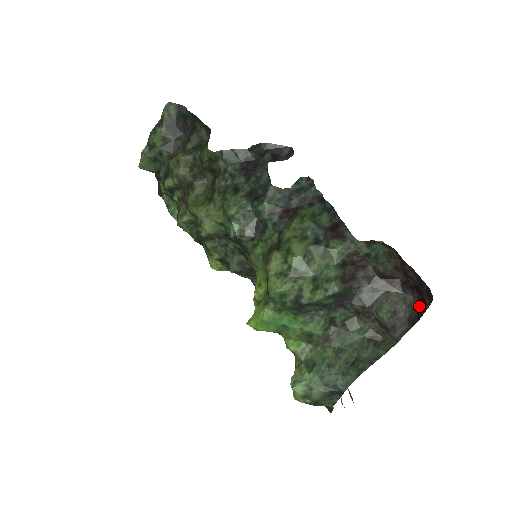
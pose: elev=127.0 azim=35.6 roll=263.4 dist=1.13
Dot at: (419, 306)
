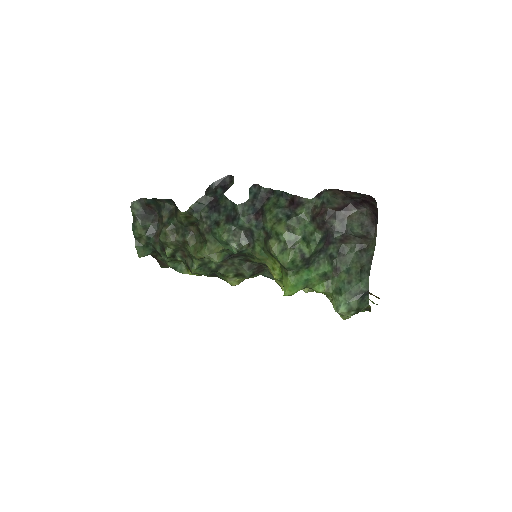
Dot at: (372, 210)
